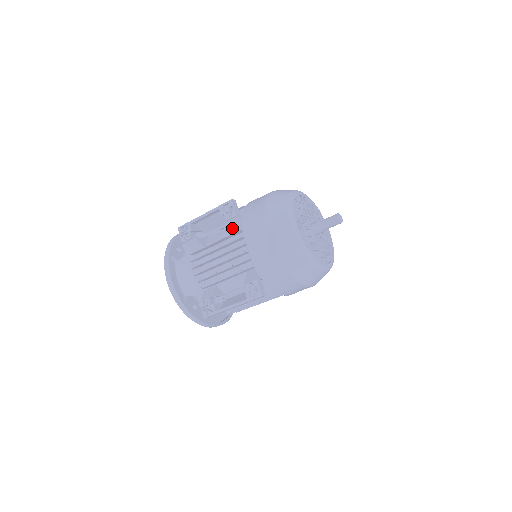
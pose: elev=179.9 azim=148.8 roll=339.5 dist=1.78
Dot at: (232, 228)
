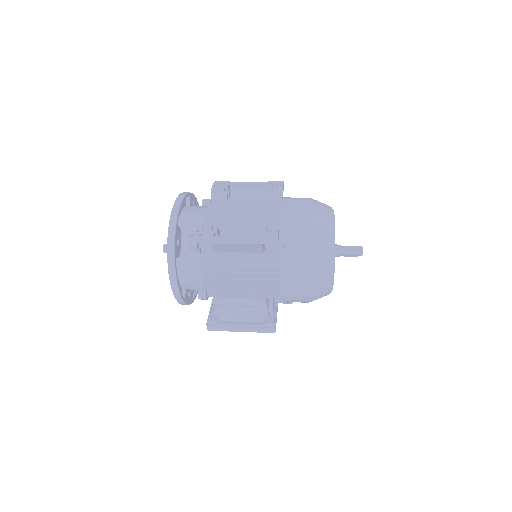
Dot at: occluded
